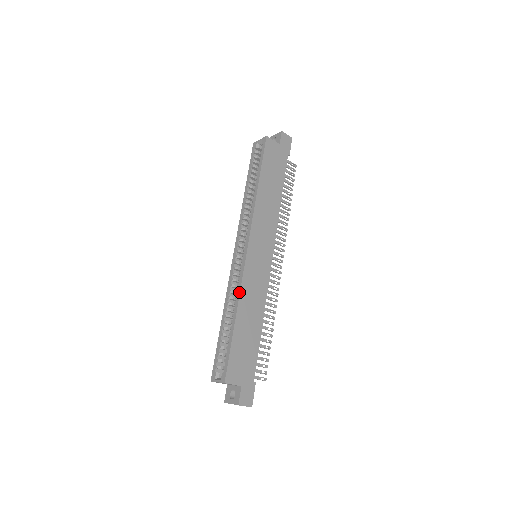
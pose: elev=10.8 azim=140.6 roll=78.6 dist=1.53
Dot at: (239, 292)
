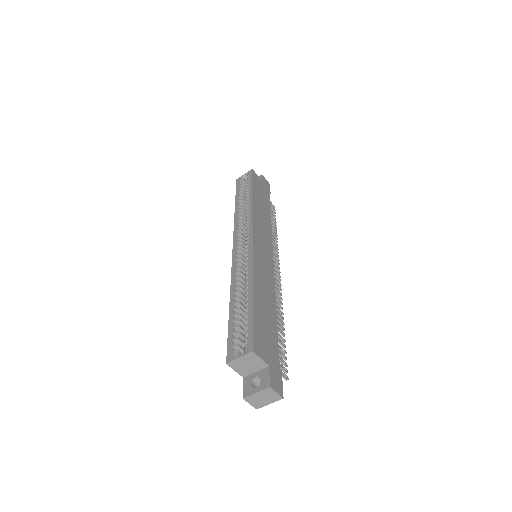
Dot at: (251, 269)
